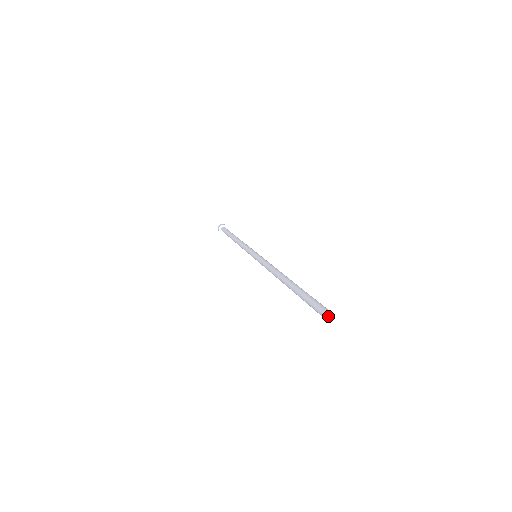
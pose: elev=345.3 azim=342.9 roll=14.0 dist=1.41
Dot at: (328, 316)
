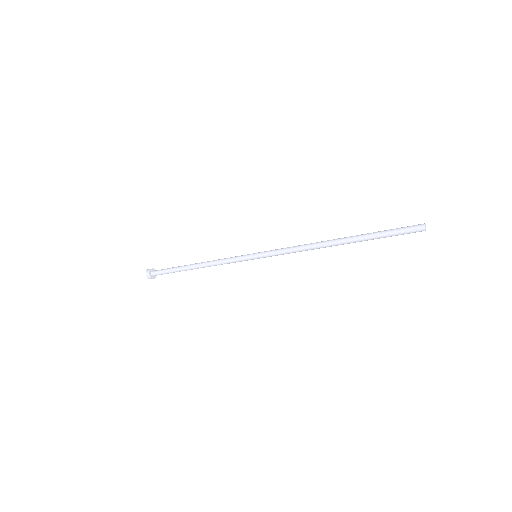
Dot at: (425, 226)
